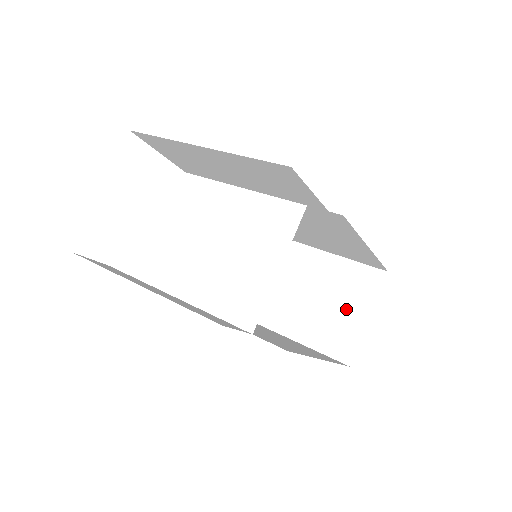
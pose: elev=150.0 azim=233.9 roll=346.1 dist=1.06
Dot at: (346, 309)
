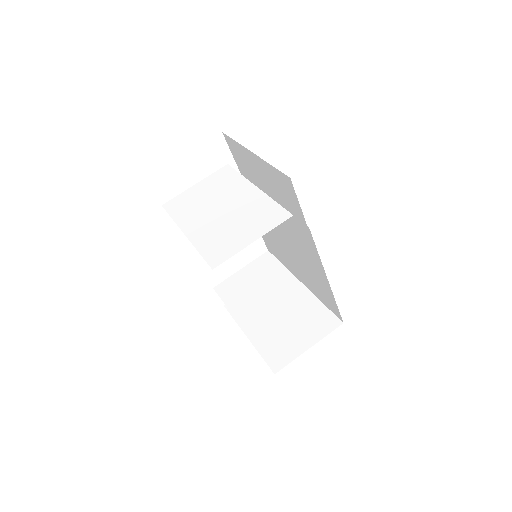
Dot at: (299, 334)
